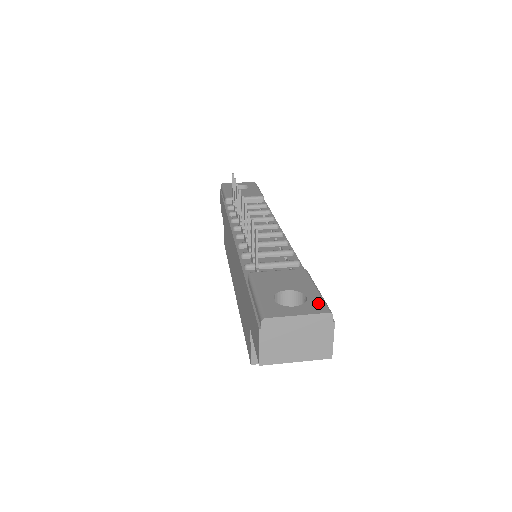
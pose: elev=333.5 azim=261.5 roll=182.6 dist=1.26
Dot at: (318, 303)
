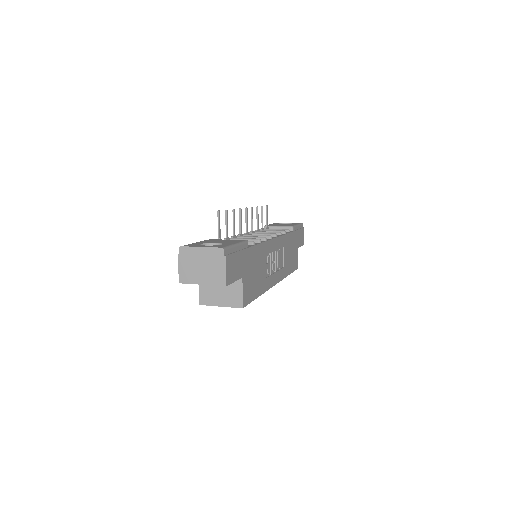
Dot at: (223, 246)
